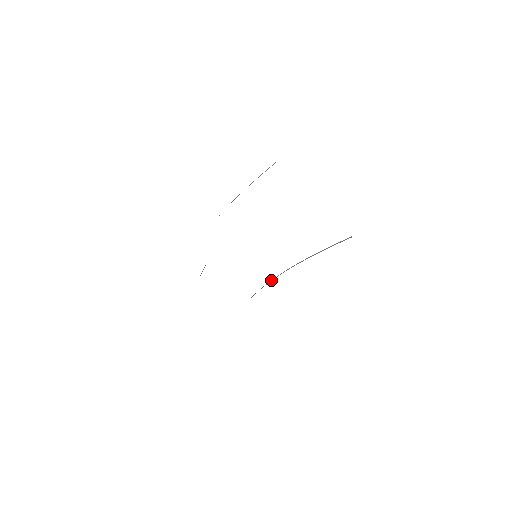
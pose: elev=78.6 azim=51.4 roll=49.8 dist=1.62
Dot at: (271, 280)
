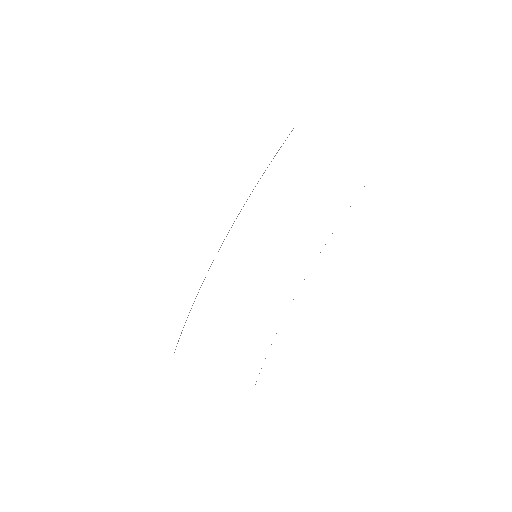
Dot at: occluded
